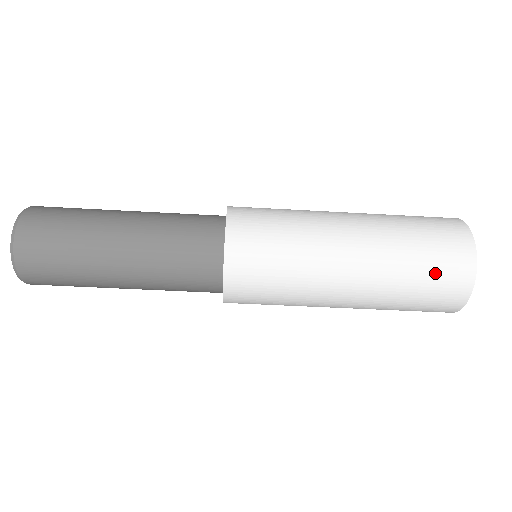
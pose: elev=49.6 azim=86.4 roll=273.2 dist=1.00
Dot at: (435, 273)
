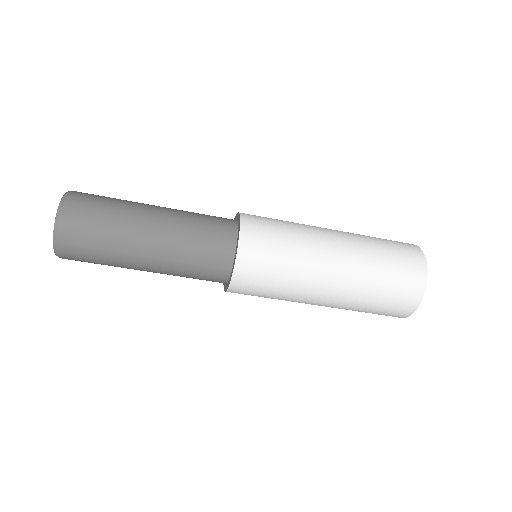
Dot at: (395, 289)
